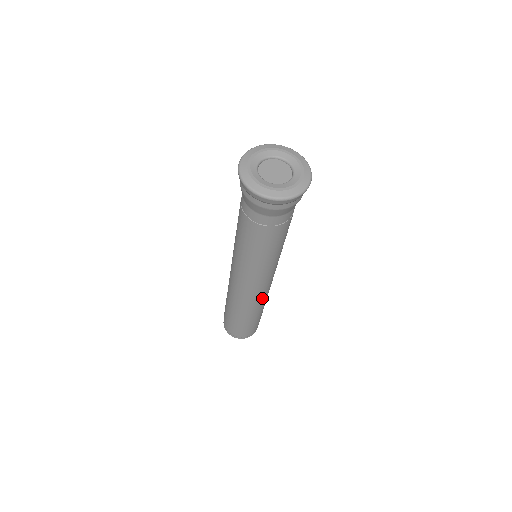
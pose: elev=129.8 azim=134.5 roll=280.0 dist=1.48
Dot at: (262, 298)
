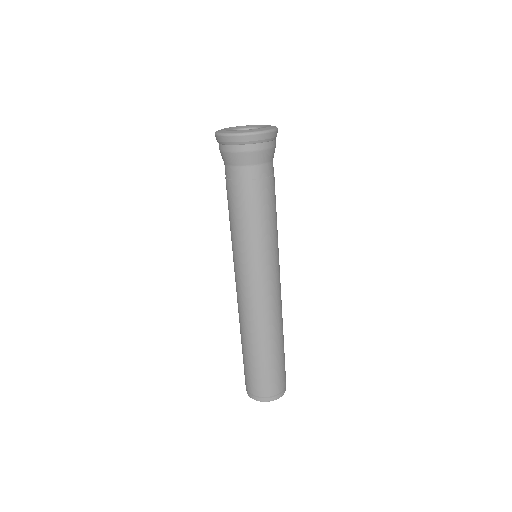
Dot at: (273, 312)
